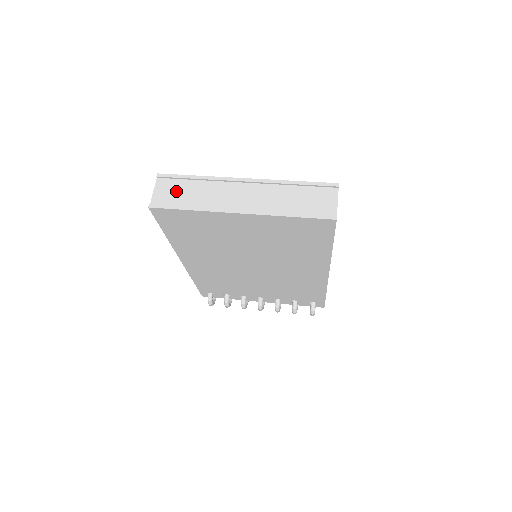
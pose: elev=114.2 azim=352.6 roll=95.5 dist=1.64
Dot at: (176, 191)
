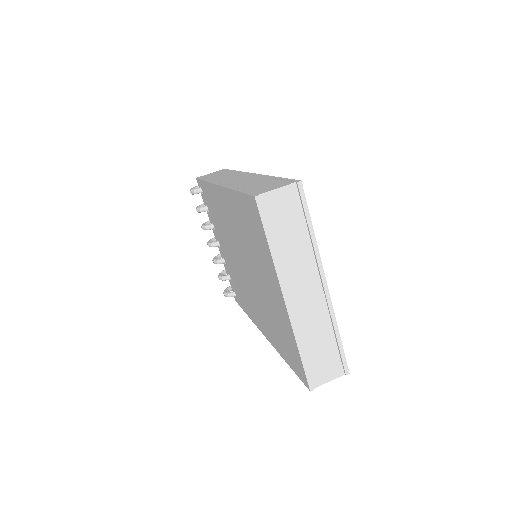
Dot at: (287, 216)
